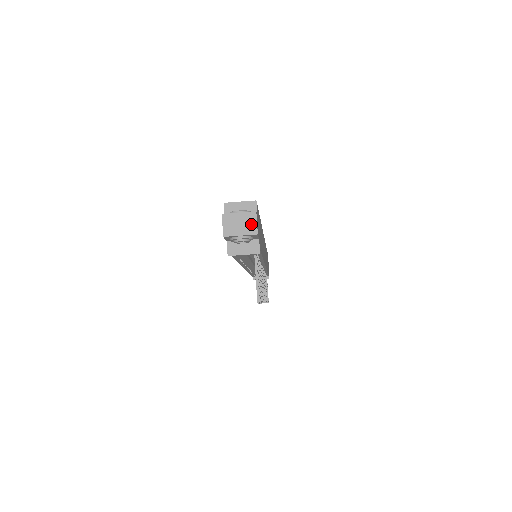
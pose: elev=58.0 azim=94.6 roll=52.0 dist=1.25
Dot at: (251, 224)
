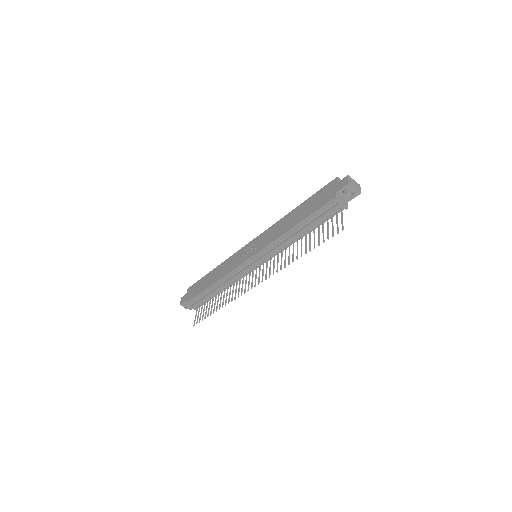
Dot at: (359, 188)
